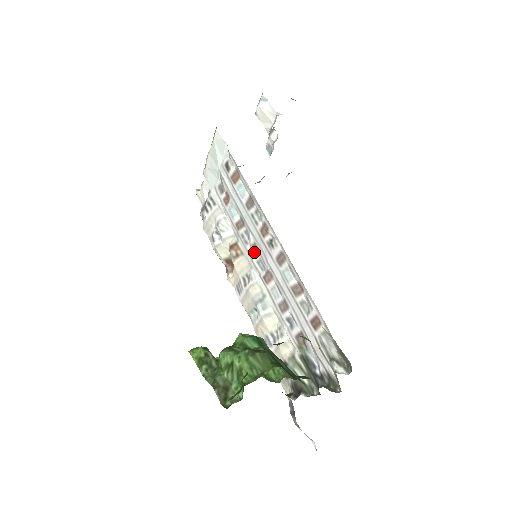
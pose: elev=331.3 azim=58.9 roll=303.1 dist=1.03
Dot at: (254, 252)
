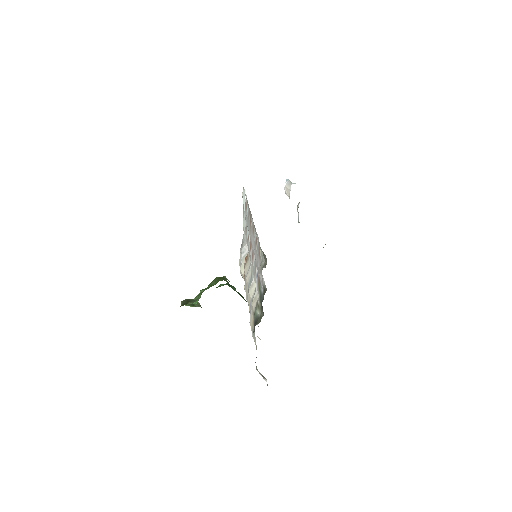
Dot at: (251, 247)
